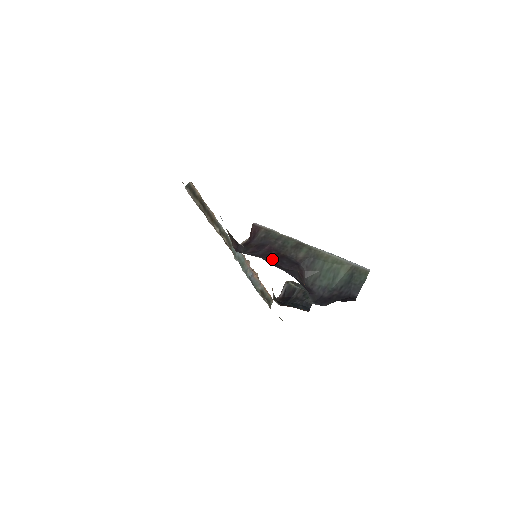
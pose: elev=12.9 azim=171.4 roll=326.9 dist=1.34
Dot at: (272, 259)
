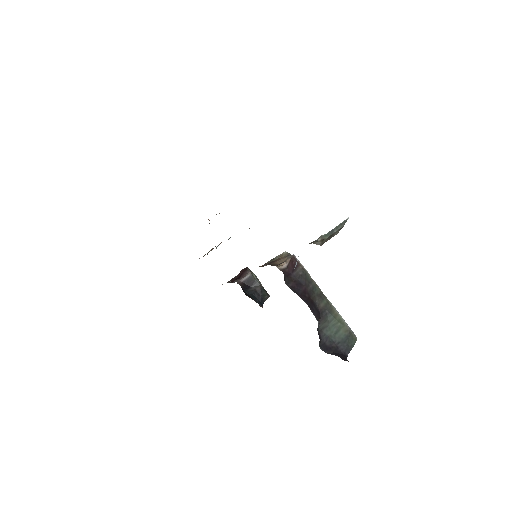
Dot at: (308, 304)
